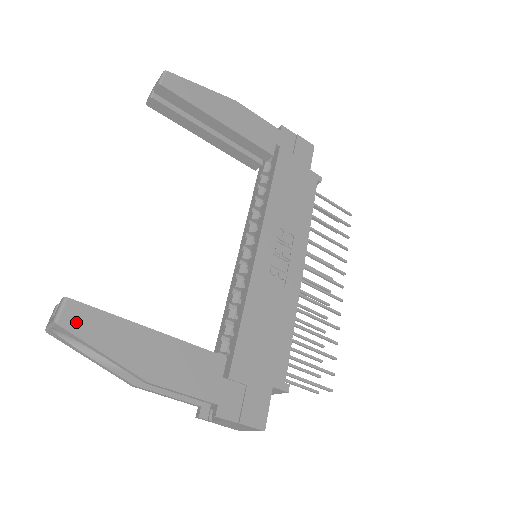
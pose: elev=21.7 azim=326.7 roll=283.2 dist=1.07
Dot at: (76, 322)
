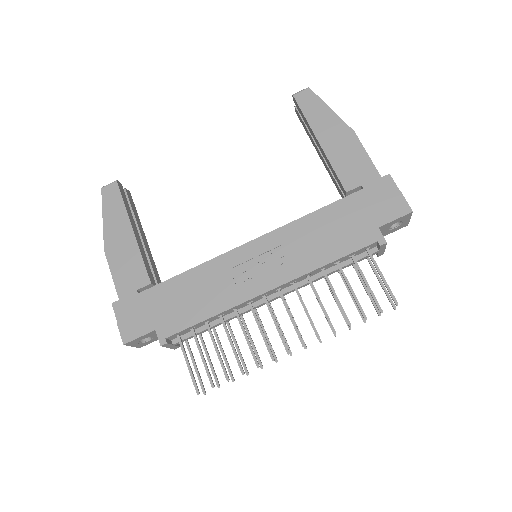
Dot at: (108, 194)
